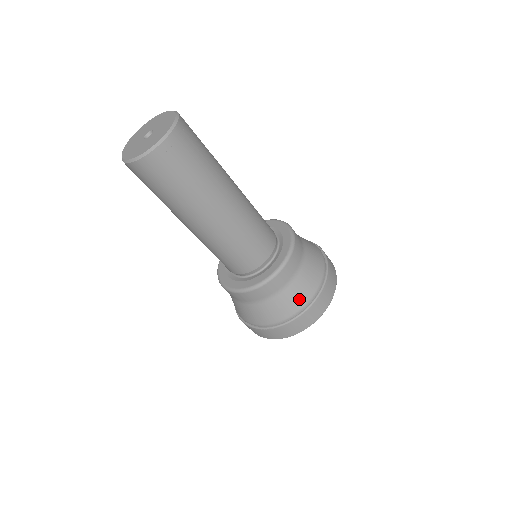
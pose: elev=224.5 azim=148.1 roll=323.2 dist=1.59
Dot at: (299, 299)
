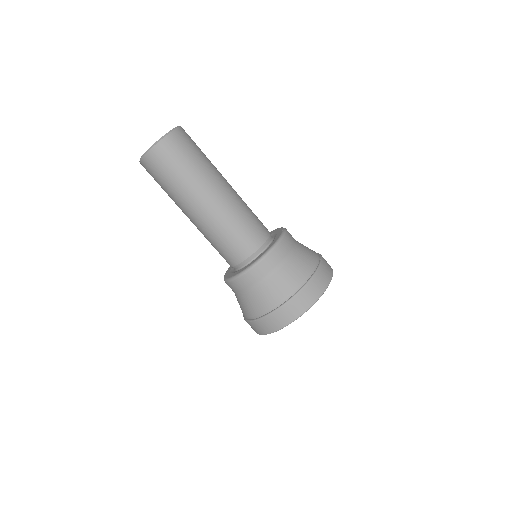
Dot at: (276, 294)
